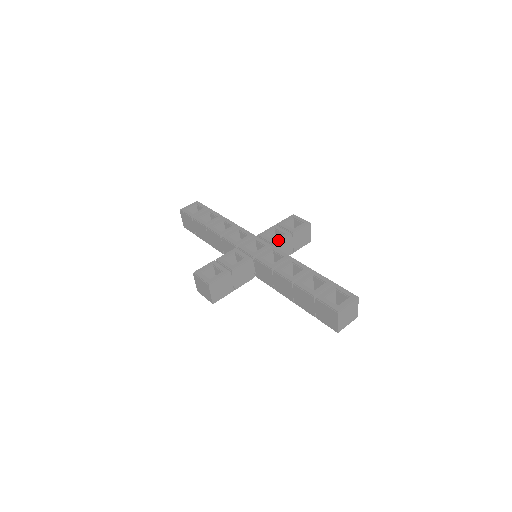
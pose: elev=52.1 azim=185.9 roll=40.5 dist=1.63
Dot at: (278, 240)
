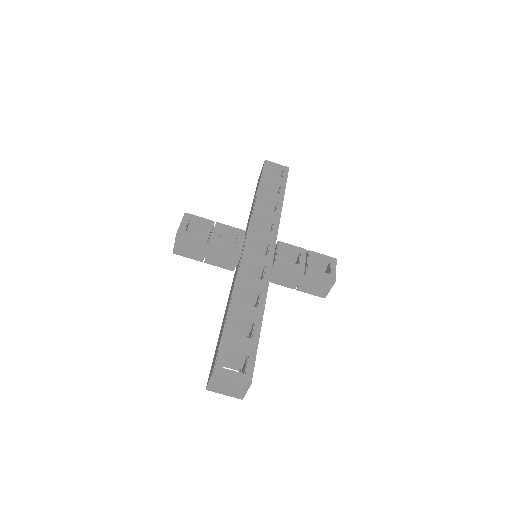
Dot at: (284, 263)
